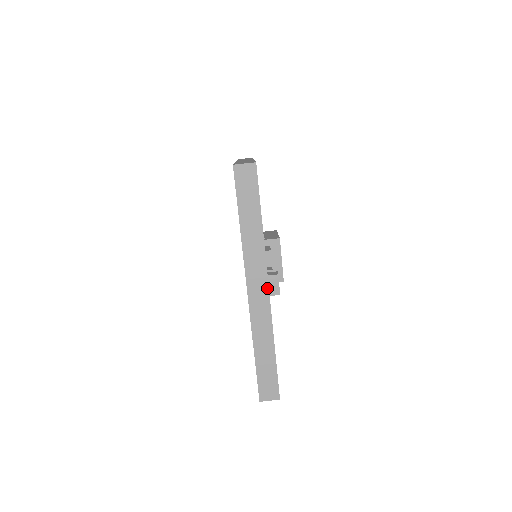
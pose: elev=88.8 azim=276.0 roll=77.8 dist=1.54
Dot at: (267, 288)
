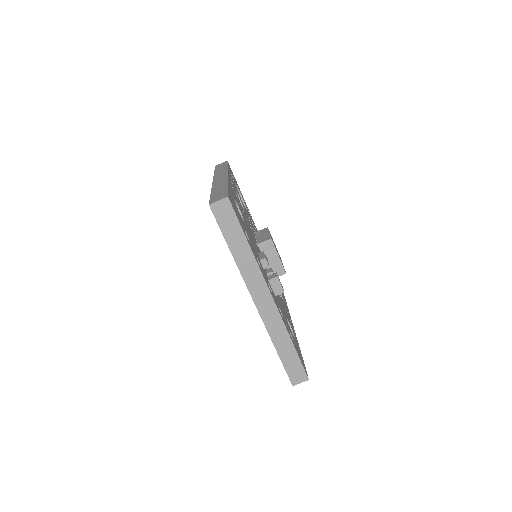
Dot at: (270, 296)
